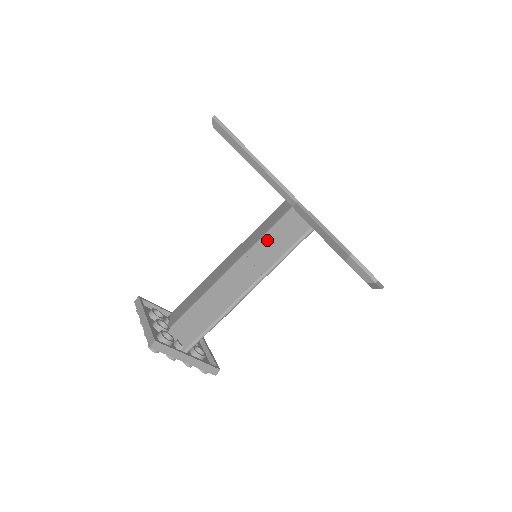
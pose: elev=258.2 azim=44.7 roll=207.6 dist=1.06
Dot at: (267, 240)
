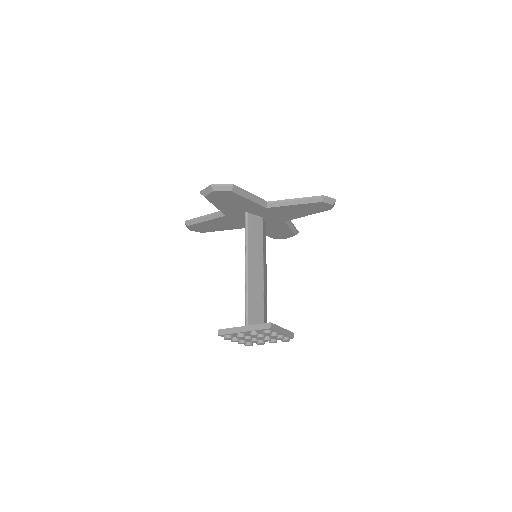
Dot at: occluded
